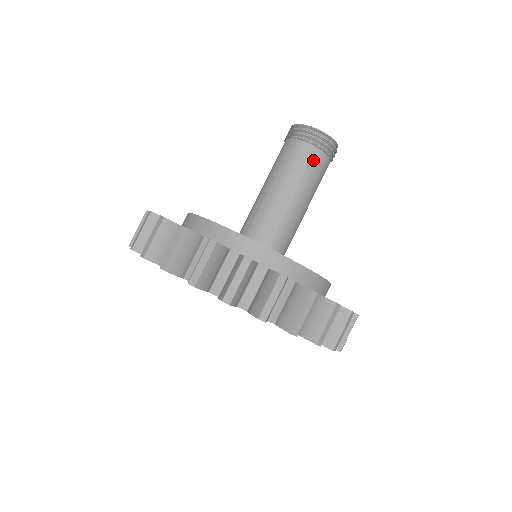
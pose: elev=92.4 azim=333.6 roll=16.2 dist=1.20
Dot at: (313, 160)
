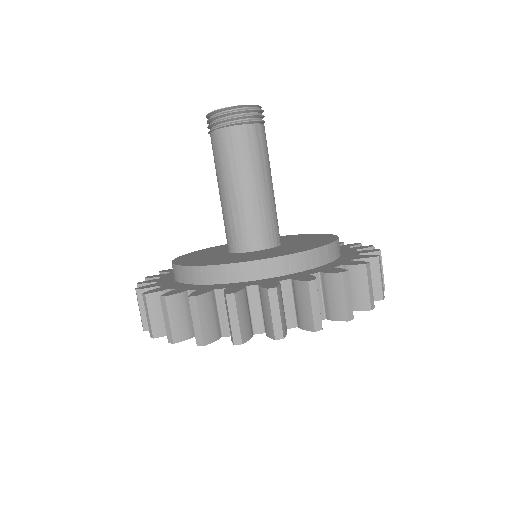
Dot at: (229, 142)
